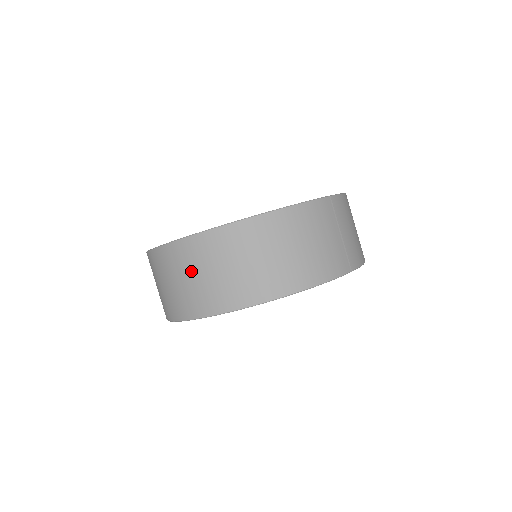
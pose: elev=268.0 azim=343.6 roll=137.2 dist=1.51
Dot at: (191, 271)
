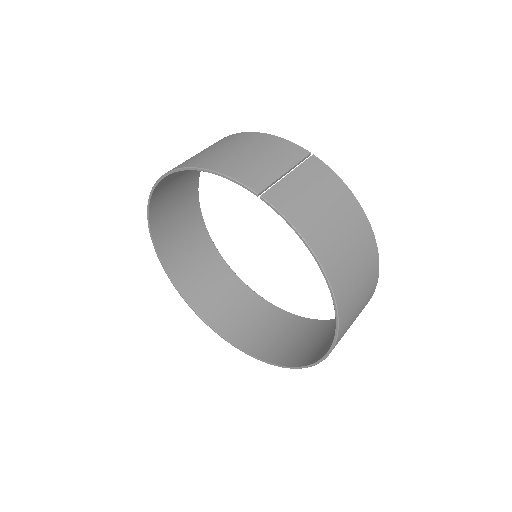
Dot at: occluded
